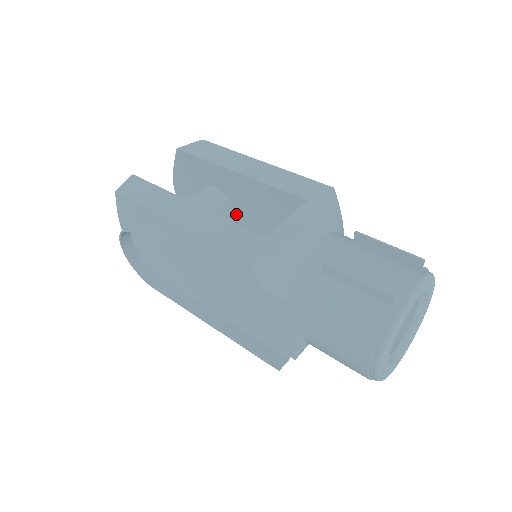
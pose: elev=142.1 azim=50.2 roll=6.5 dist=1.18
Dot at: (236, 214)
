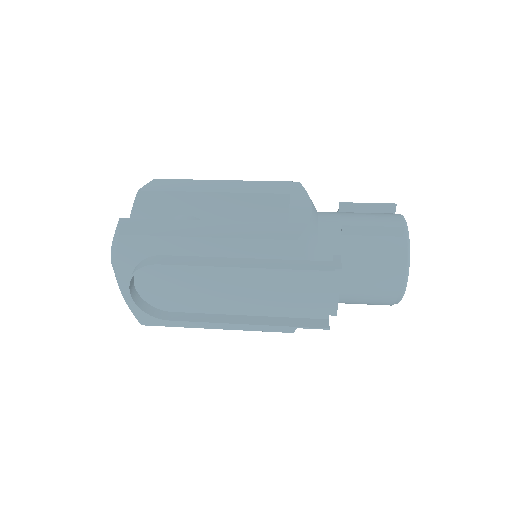
Dot at: occluded
